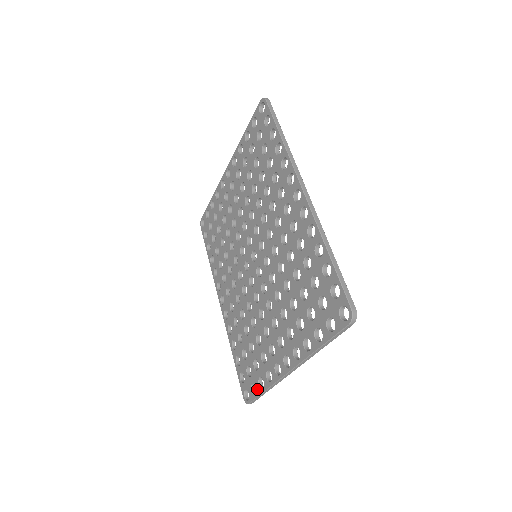
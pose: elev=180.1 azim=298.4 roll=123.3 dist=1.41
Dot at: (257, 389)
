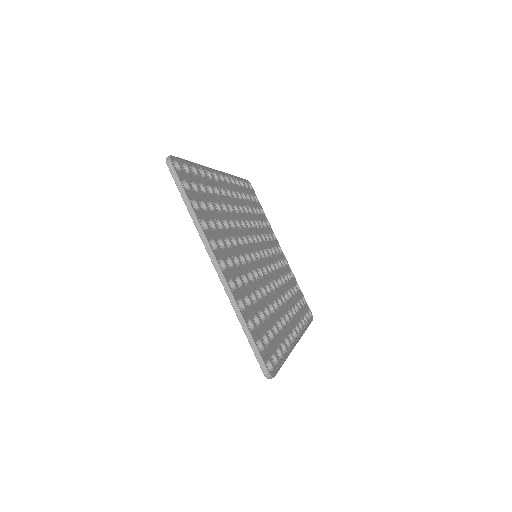
Dot at: occluded
